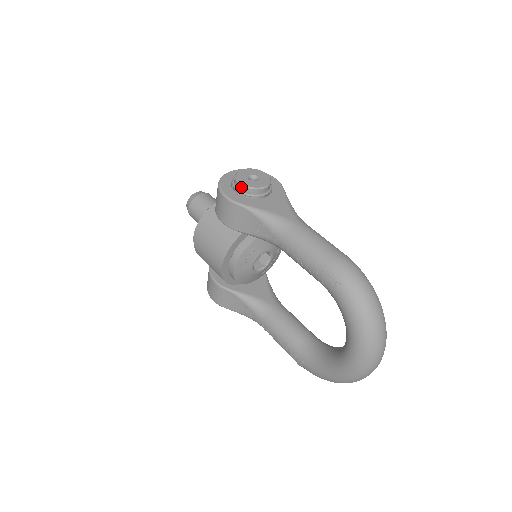
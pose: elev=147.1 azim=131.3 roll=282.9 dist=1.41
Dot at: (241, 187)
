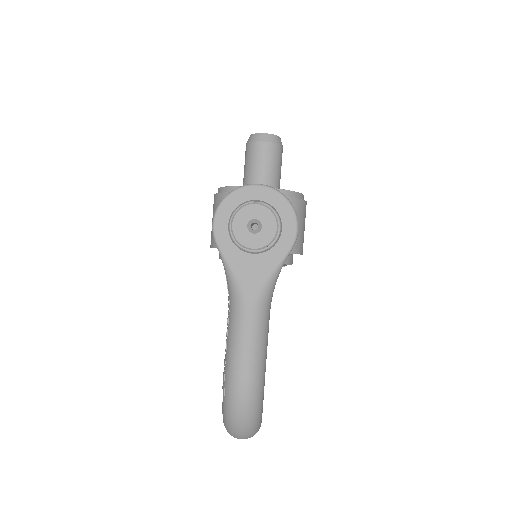
Dot at: (231, 229)
